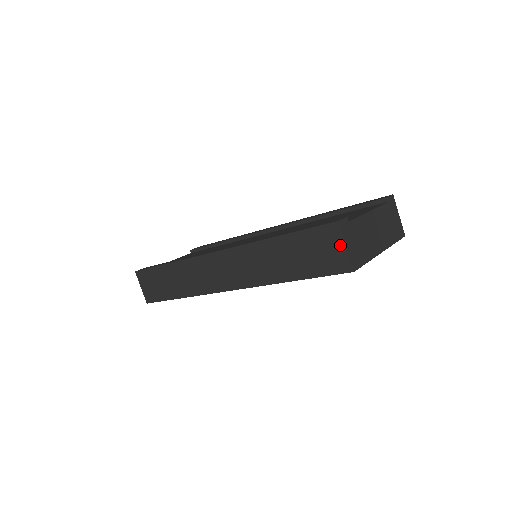
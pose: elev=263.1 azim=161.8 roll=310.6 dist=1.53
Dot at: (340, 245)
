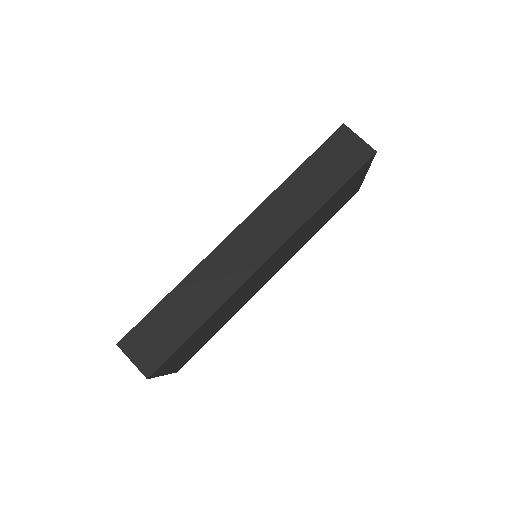
Dot at: (355, 139)
